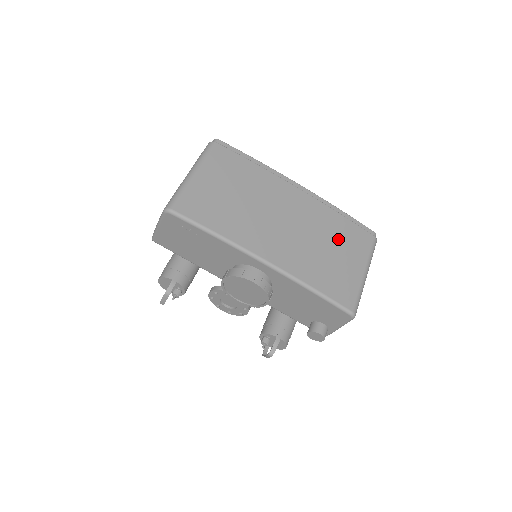
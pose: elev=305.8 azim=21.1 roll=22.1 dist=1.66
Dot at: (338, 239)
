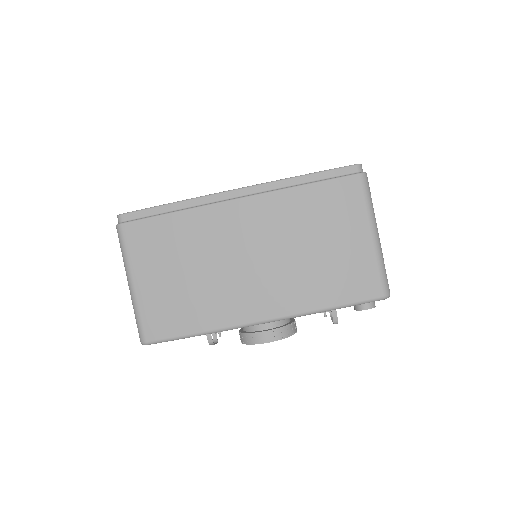
Dot at: (319, 223)
